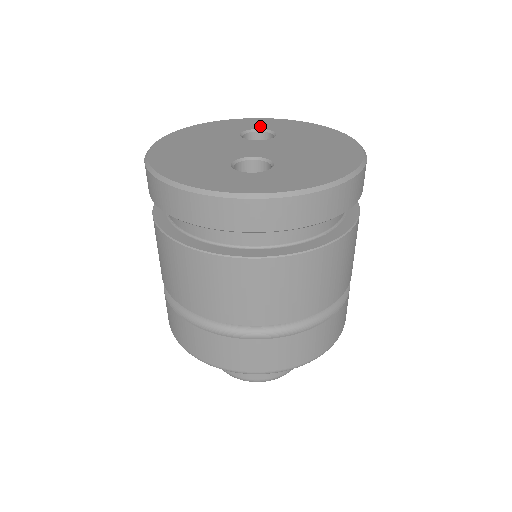
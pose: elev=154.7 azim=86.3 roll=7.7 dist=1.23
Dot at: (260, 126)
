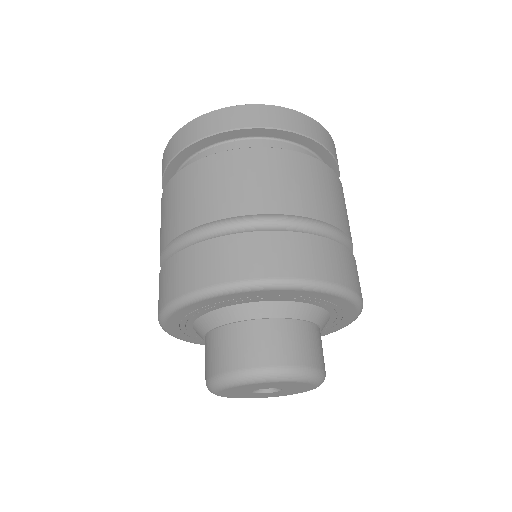
Dot at: occluded
